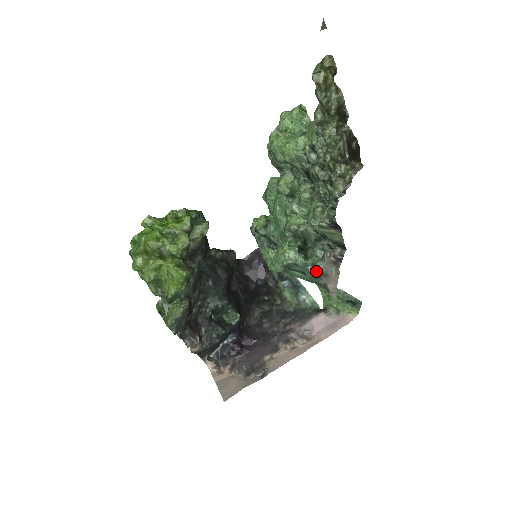
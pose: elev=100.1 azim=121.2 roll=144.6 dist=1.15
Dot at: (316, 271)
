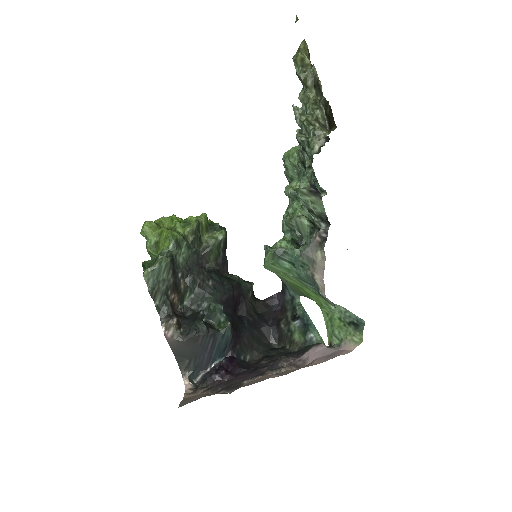
Dot at: (302, 254)
